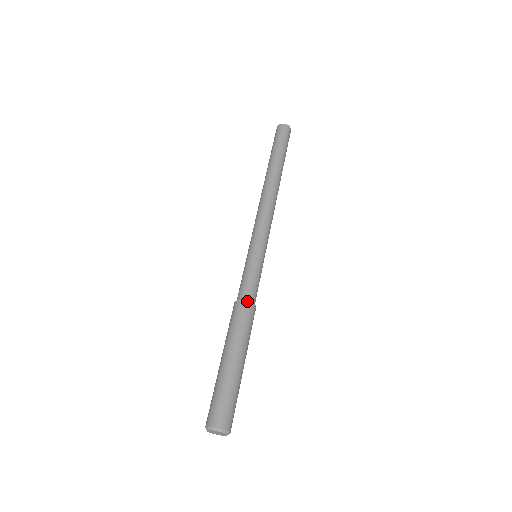
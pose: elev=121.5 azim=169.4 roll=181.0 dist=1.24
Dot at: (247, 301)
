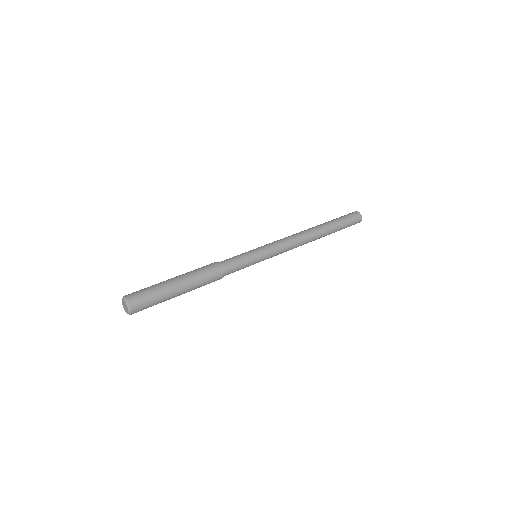
Dot at: (222, 270)
